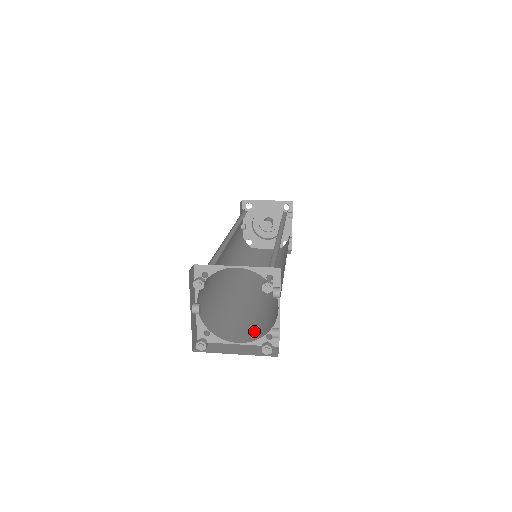
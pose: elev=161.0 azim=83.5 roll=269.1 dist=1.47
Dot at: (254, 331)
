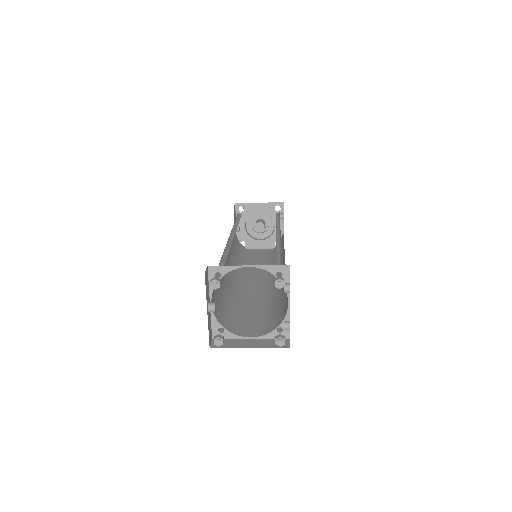
Dot at: (264, 326)
